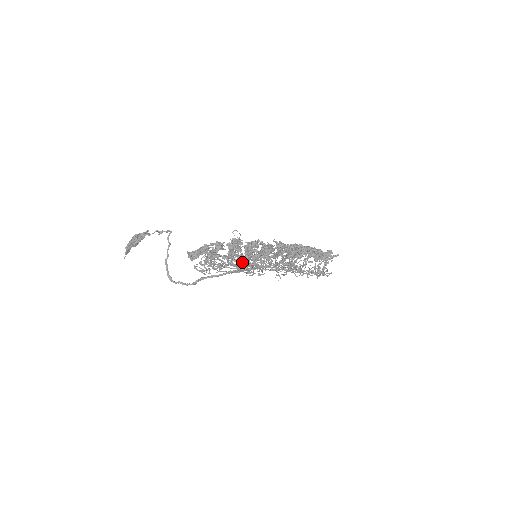
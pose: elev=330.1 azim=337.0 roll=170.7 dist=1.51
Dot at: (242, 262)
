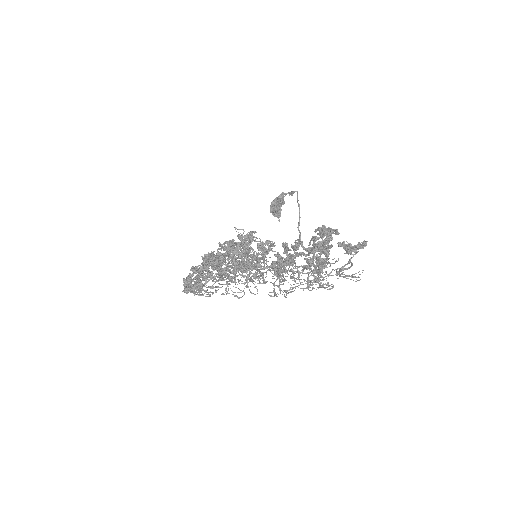
Dot at: occluded
